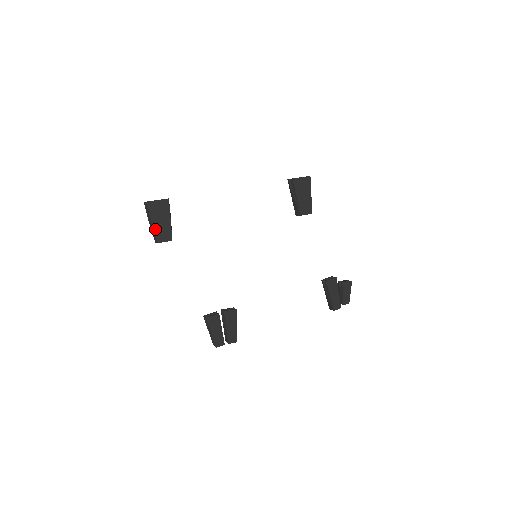
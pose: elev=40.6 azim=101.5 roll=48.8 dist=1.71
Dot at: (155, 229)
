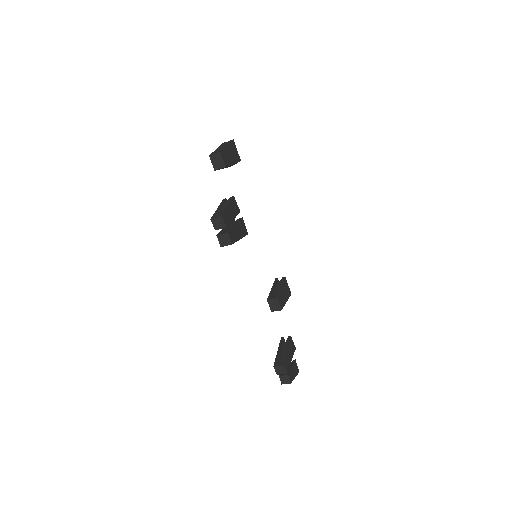
Dot at: (225, 149)
